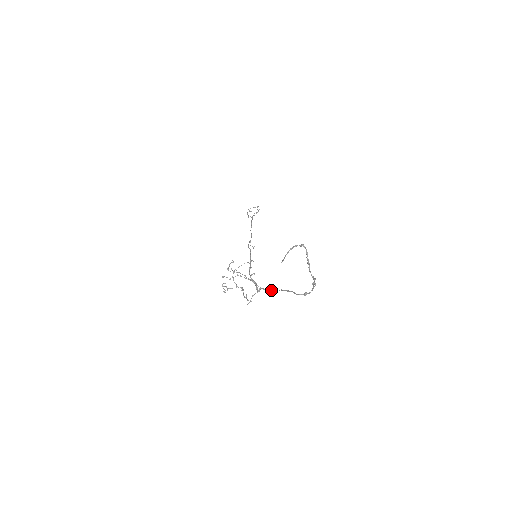
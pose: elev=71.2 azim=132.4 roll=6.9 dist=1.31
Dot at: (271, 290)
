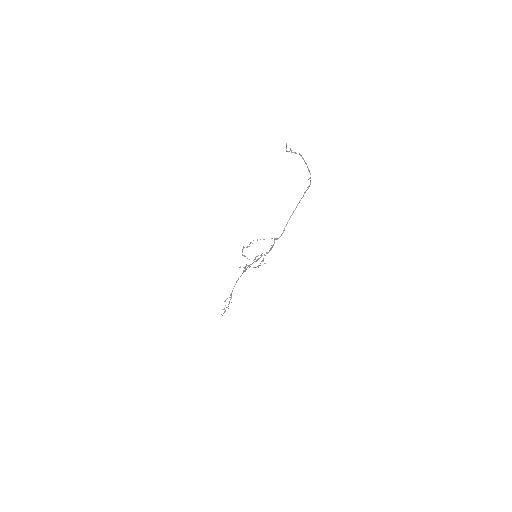
Dot at: (283, 232)
